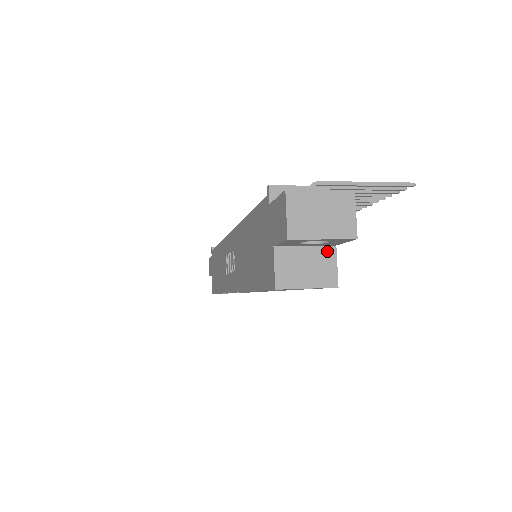
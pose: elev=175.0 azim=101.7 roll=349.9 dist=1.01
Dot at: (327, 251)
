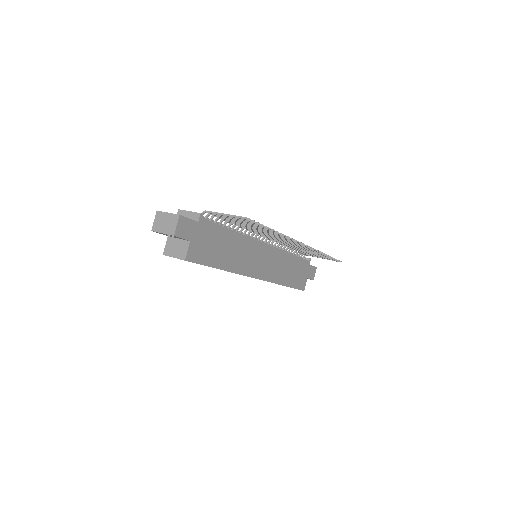
Dot at: (186, 243)
